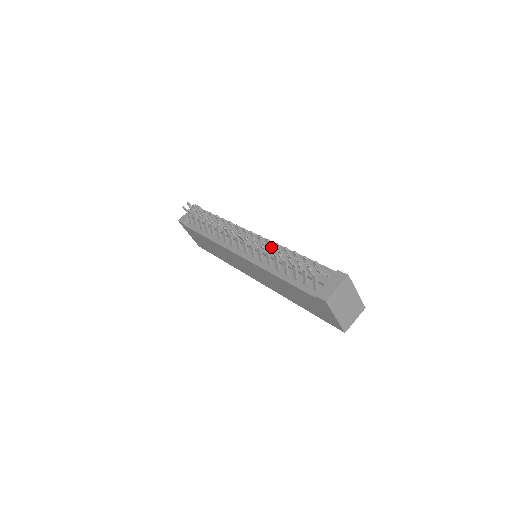
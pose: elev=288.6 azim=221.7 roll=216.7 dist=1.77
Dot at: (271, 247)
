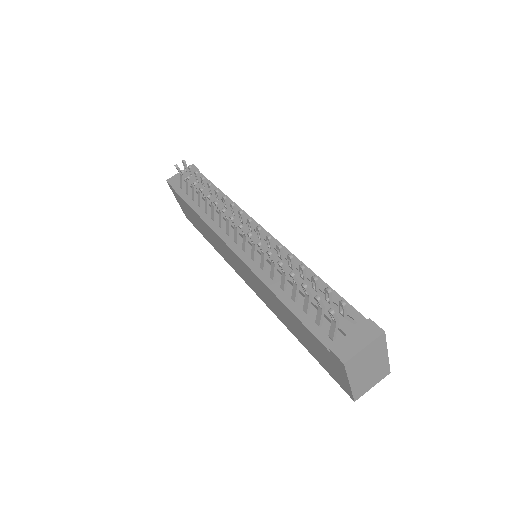
Dot at: (281, 256)
